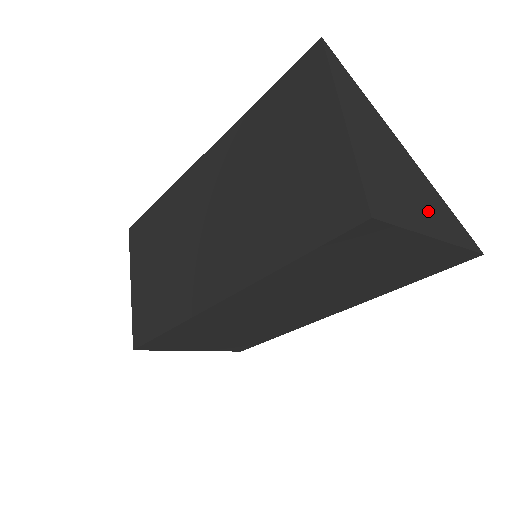
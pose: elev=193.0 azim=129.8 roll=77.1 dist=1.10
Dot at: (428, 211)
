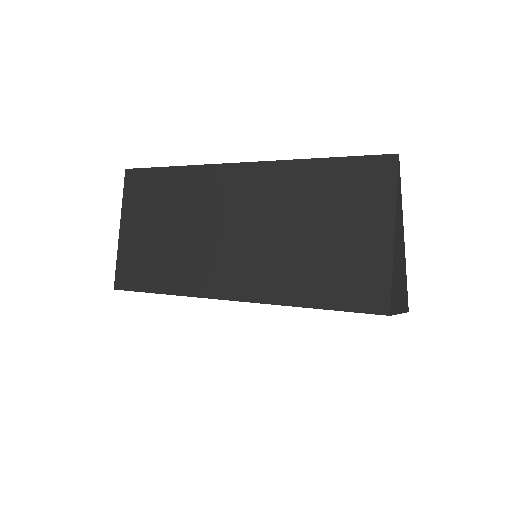
Dot at: (402, 292)
